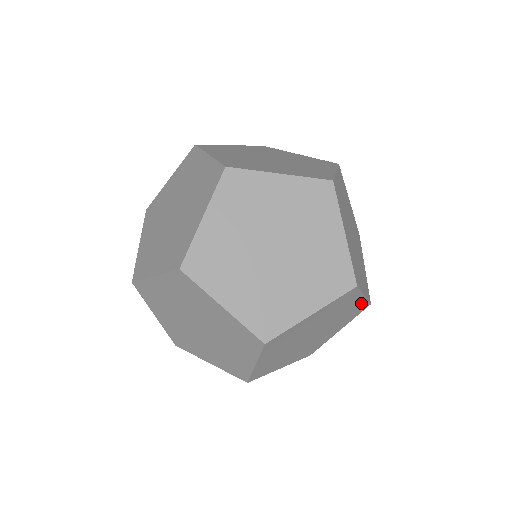
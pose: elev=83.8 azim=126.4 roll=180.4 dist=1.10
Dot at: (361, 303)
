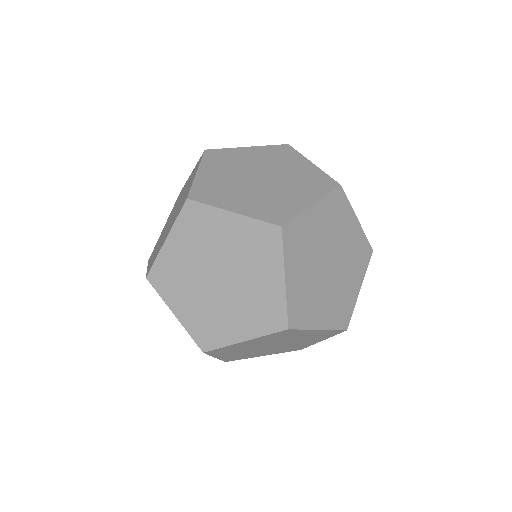
Dot at: occluded
